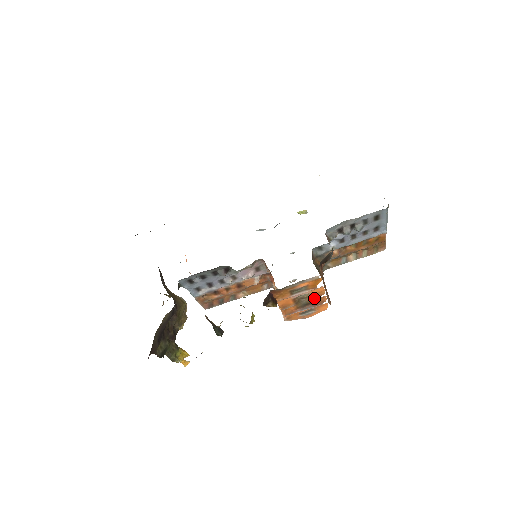
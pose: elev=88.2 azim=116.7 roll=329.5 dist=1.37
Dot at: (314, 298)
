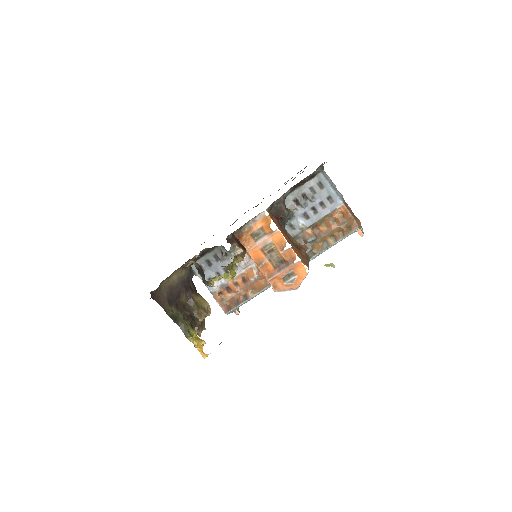
Dot at: (281, 250)
